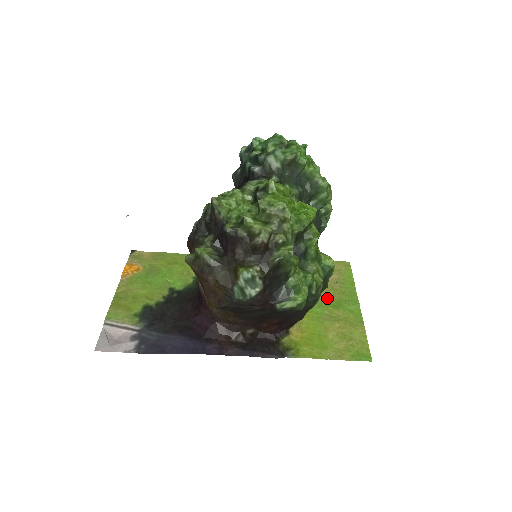
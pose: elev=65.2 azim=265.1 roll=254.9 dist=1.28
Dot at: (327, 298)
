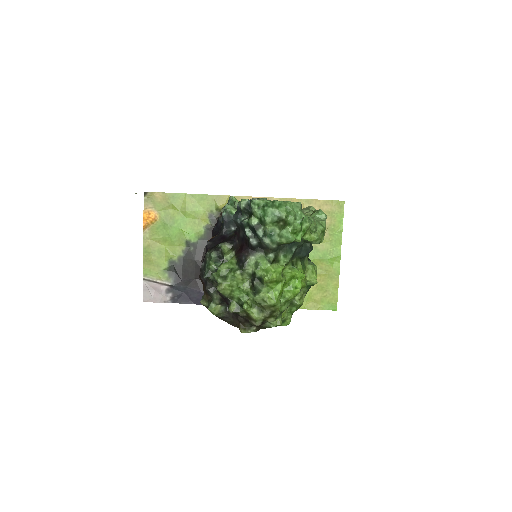
Dot at: (315, 249)
